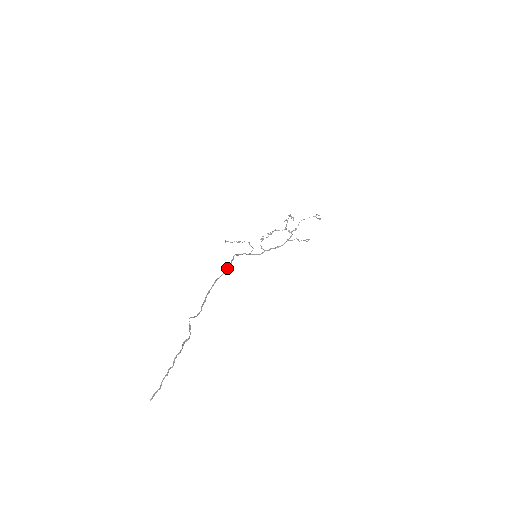
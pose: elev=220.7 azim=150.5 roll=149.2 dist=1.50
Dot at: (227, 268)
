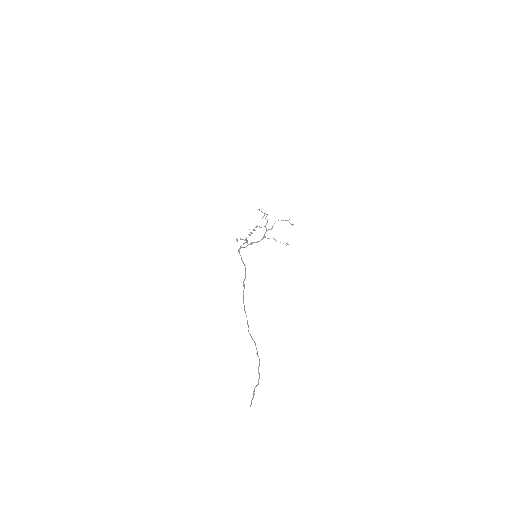
Dot at: (245, 270)
